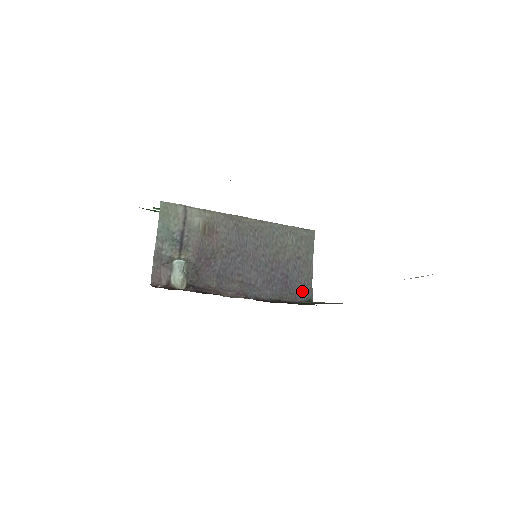
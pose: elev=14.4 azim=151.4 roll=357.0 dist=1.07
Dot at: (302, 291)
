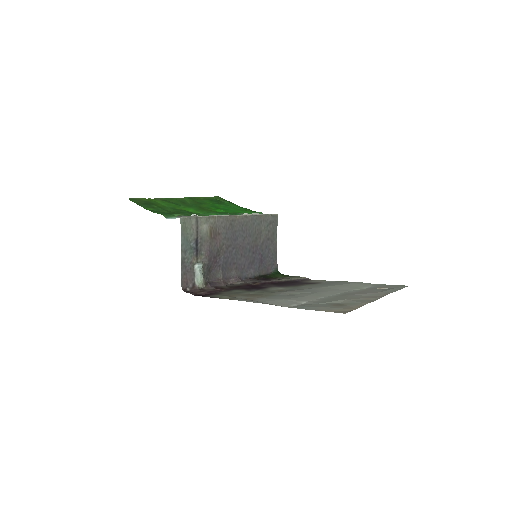
Dot at: (271, 264)
